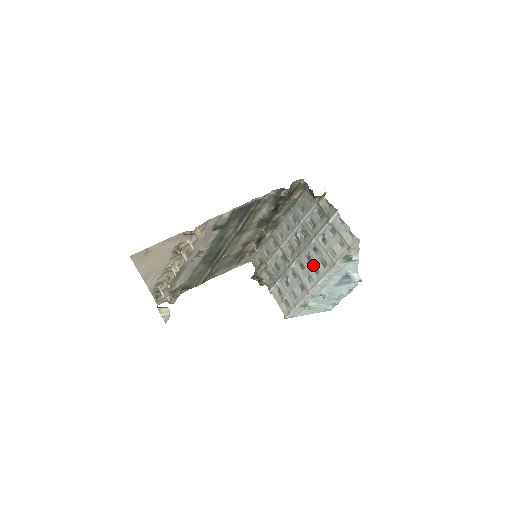
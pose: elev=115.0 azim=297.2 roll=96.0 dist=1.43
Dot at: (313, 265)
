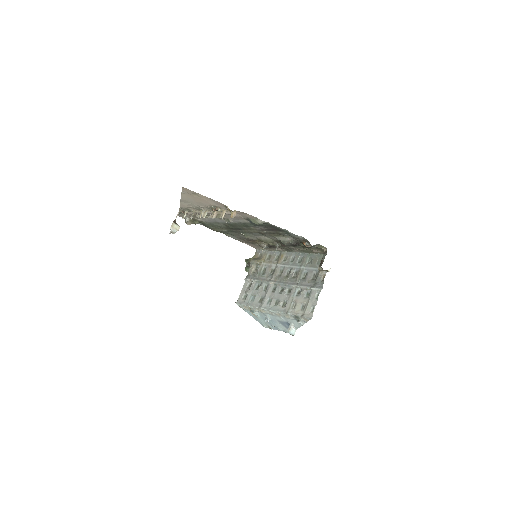
Dot at: (279, 297)
